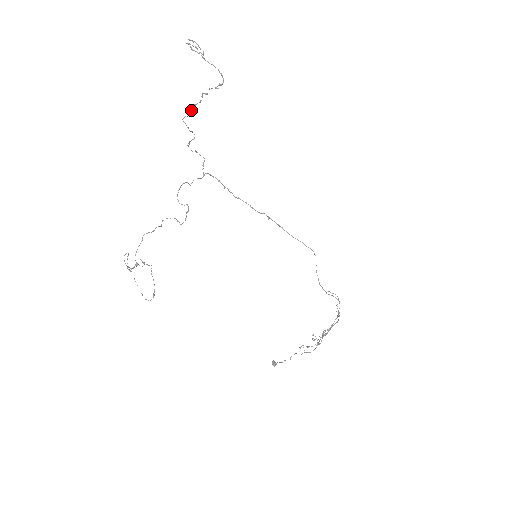
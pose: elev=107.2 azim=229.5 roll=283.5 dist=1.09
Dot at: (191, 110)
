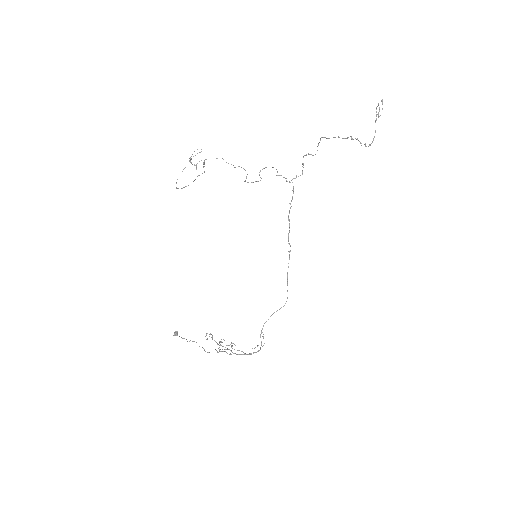
Dot at: (333, 137)
